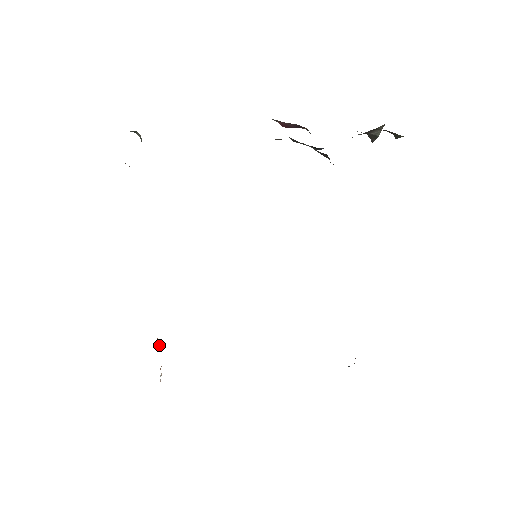
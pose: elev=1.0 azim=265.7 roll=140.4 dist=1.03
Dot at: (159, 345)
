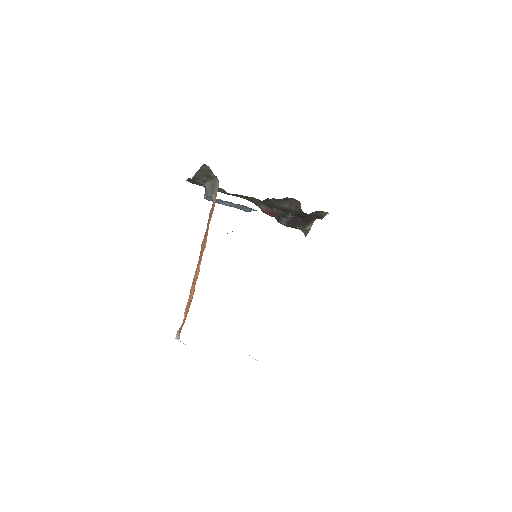
Dot at: (188, 301)
